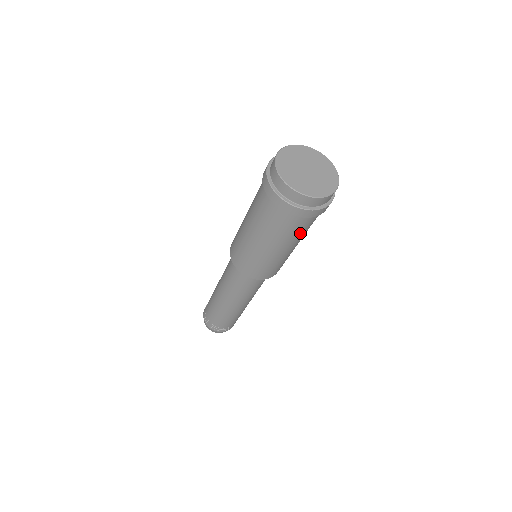
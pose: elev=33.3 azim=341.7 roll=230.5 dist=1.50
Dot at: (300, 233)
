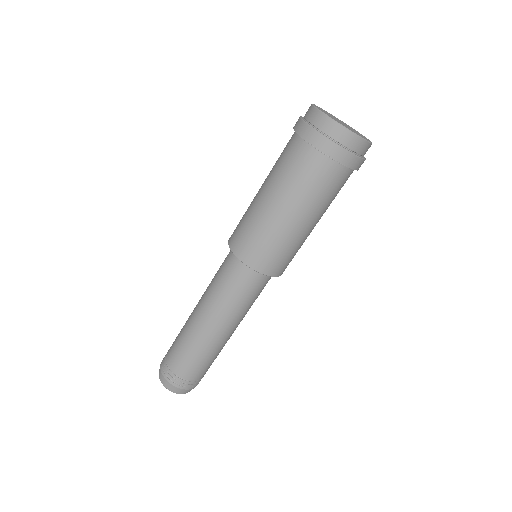
Dot at: (333, 198)
